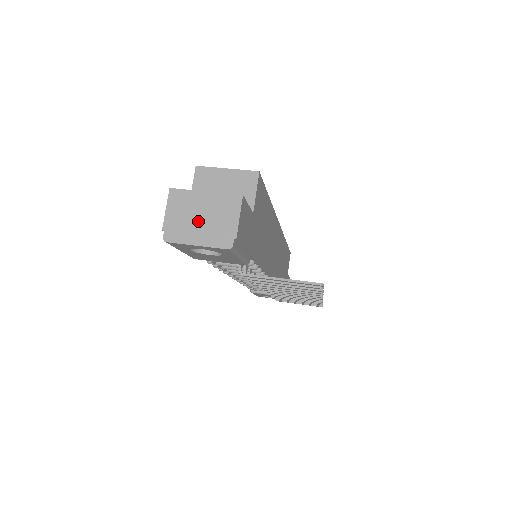
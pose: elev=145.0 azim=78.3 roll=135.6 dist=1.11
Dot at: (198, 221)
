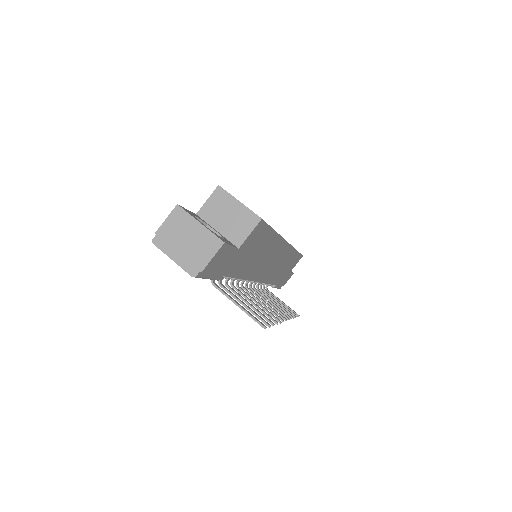
Dot at: (183, 242)
